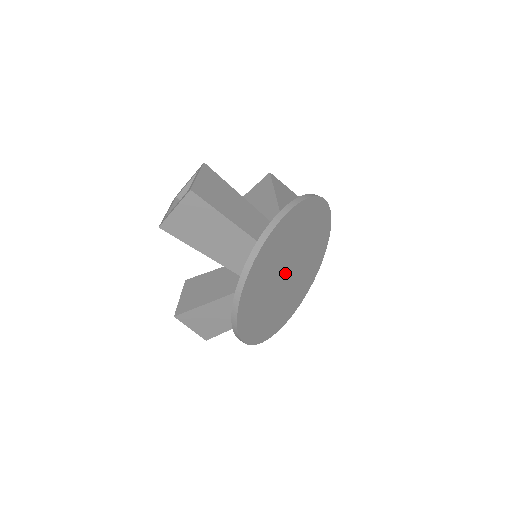
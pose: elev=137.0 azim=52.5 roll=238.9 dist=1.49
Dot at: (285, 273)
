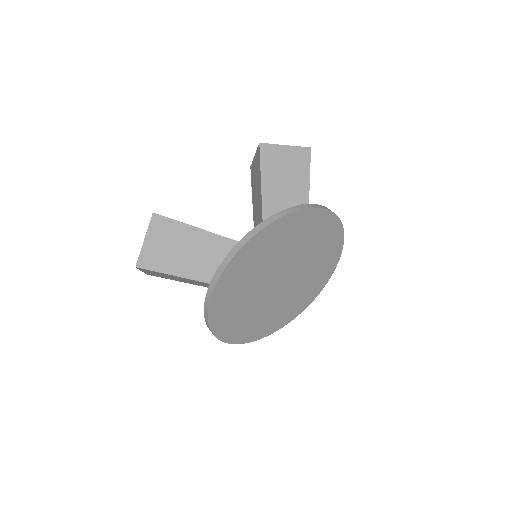
Dot at: (274, 285)
